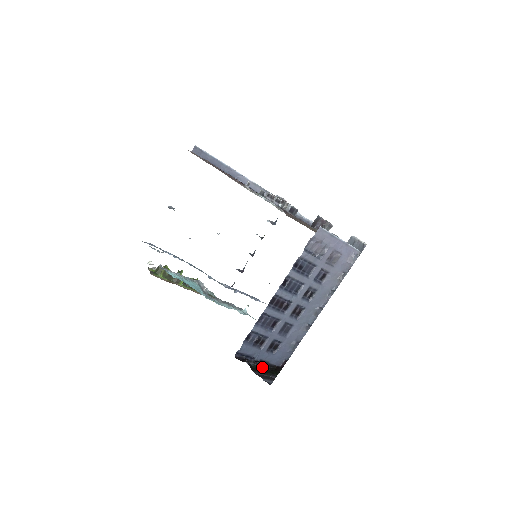
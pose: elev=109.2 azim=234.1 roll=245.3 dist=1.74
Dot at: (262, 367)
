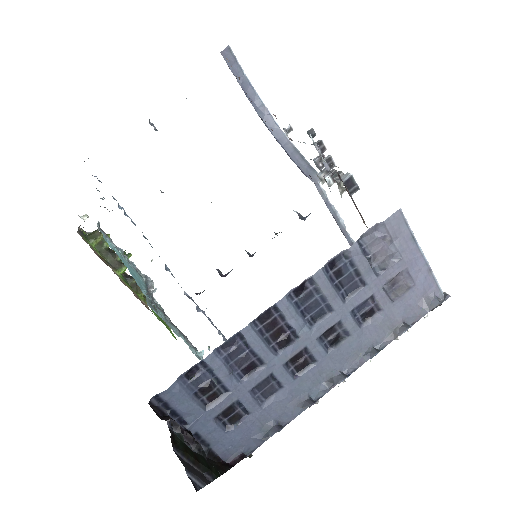
Dot at: (194, 448)
